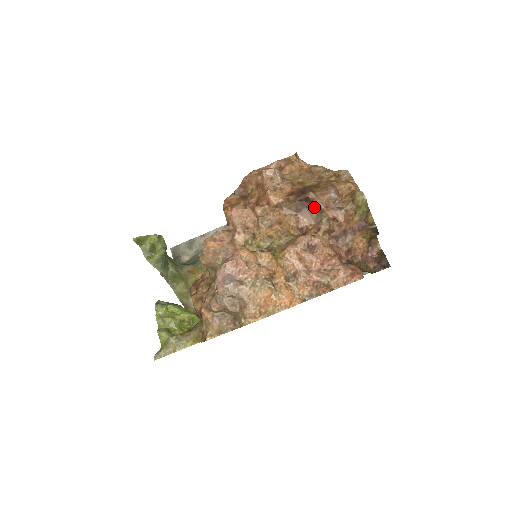
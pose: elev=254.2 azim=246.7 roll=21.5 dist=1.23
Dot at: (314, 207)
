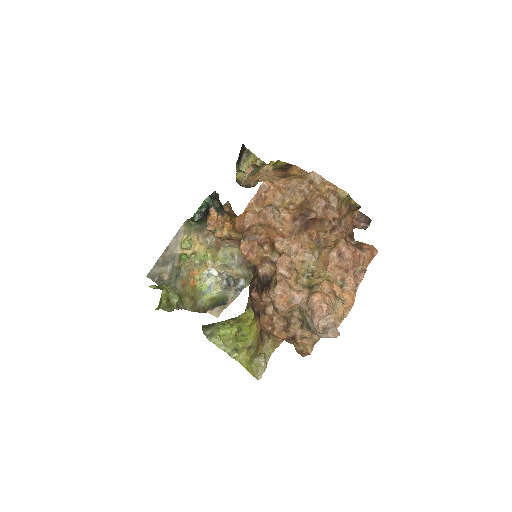
Dot at: (317, 220)
